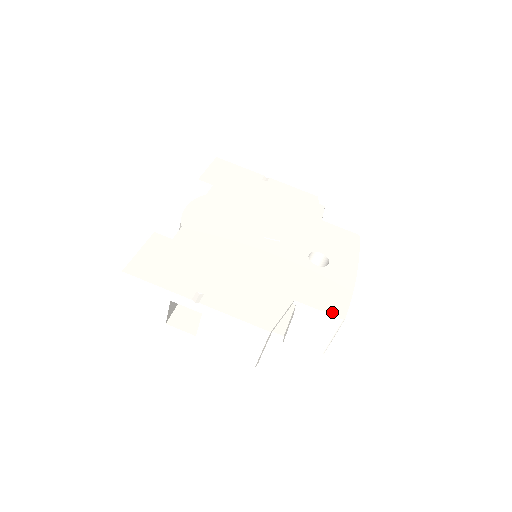
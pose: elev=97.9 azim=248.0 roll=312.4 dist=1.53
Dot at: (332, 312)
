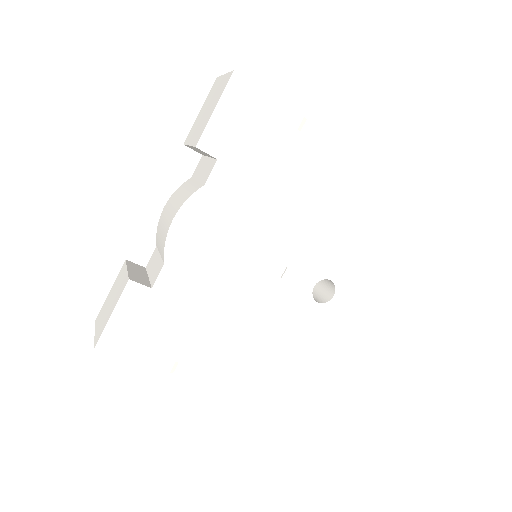
Dot at: (310, 364)
